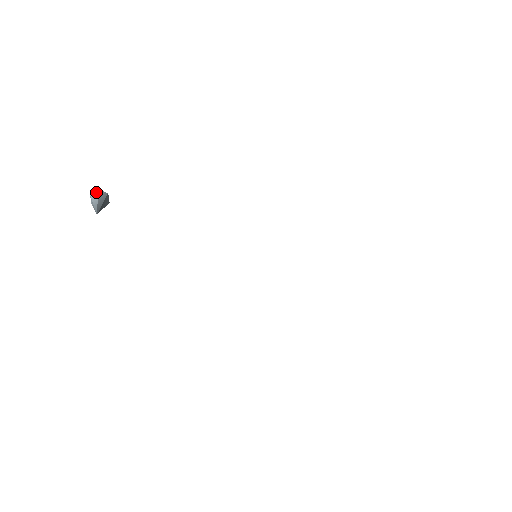
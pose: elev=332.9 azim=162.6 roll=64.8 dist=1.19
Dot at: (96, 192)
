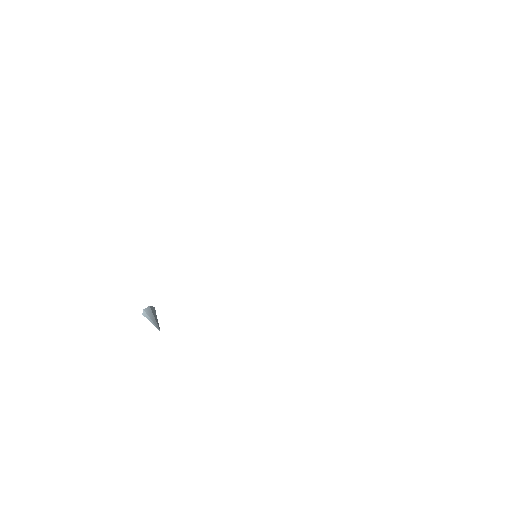
Dot at: (144, 313)
